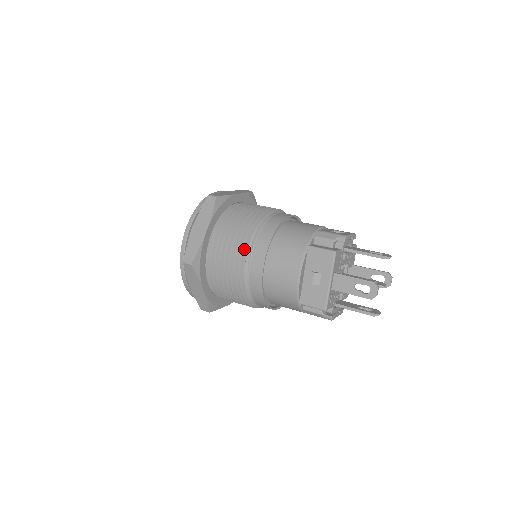
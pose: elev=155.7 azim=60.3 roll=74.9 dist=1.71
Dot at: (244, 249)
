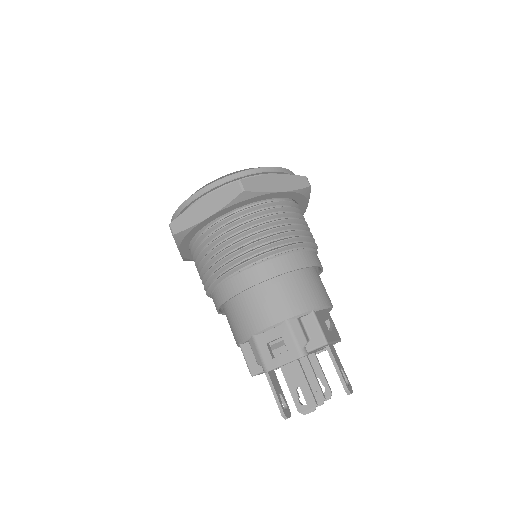
Dot at: occluded
